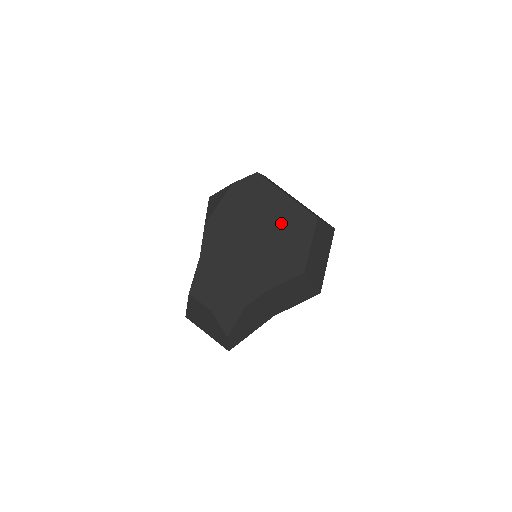
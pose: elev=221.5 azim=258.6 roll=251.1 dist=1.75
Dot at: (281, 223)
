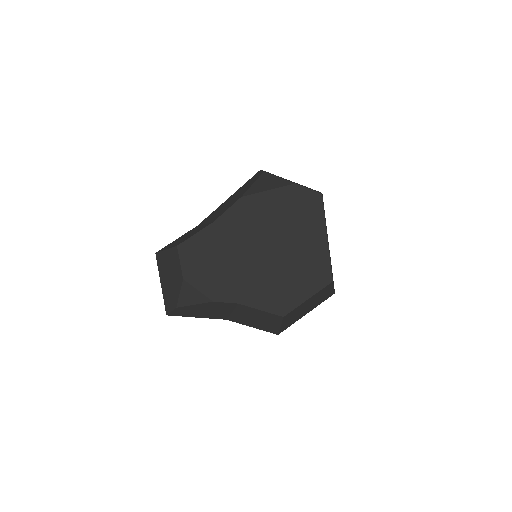
Dot at: (302, 258)
